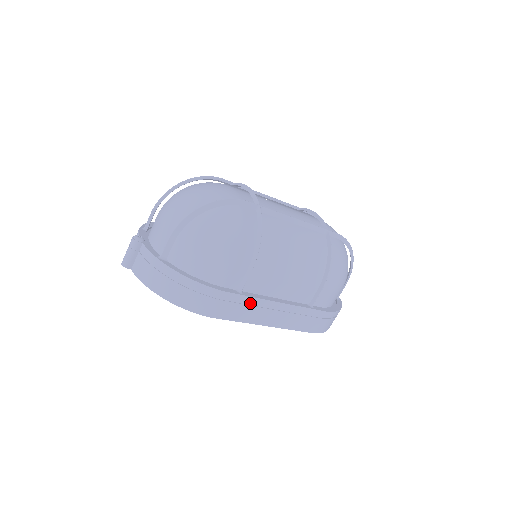
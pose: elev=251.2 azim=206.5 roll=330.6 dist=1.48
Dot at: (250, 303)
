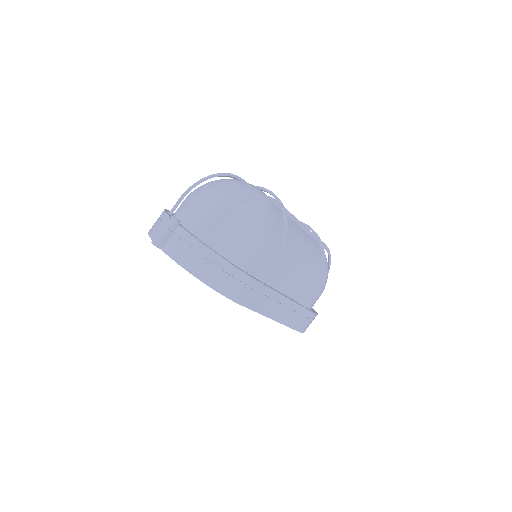
Dot at: (268, 294)
